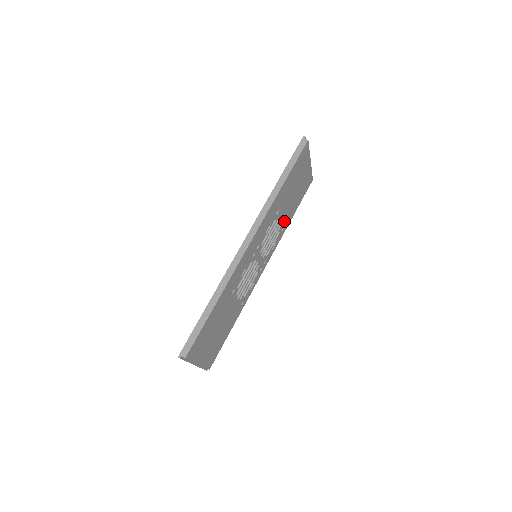
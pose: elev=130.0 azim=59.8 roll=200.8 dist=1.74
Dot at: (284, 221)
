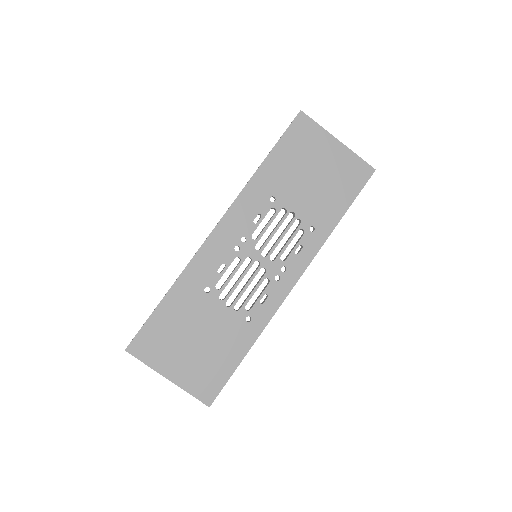
Dot at: (309, 216)
